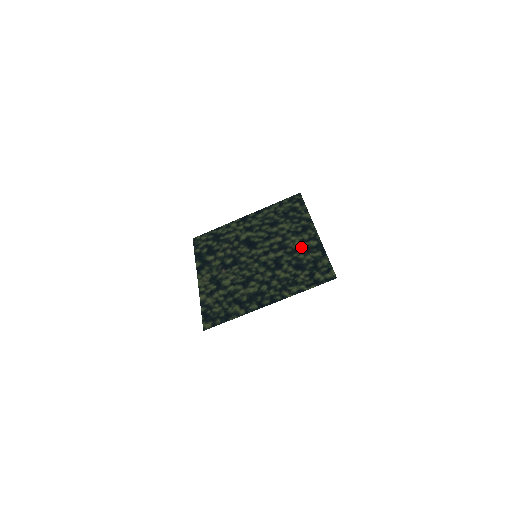
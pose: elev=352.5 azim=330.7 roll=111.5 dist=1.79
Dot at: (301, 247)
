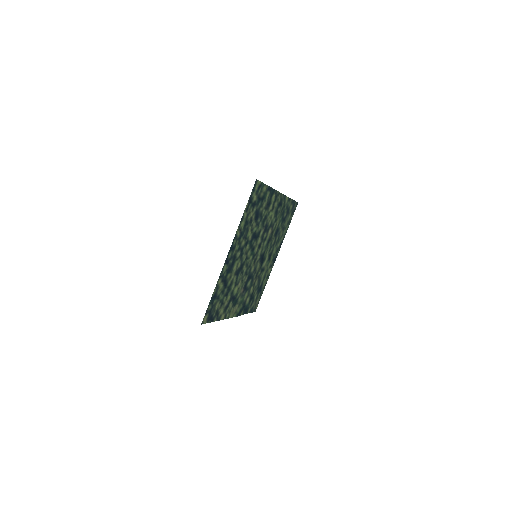
Dot at: (268, 210)
